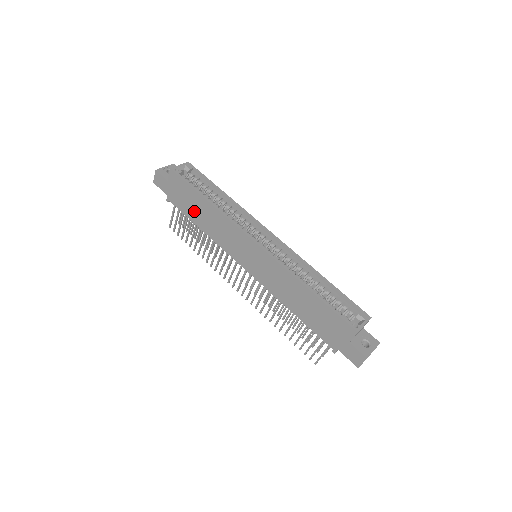
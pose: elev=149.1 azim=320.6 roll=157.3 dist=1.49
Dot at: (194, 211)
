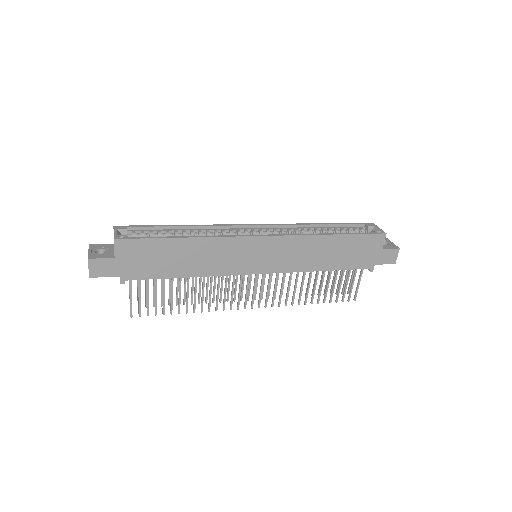
Dot at: (170, 264)
